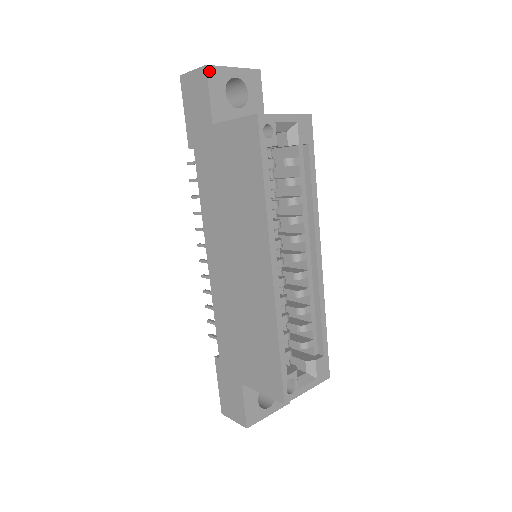
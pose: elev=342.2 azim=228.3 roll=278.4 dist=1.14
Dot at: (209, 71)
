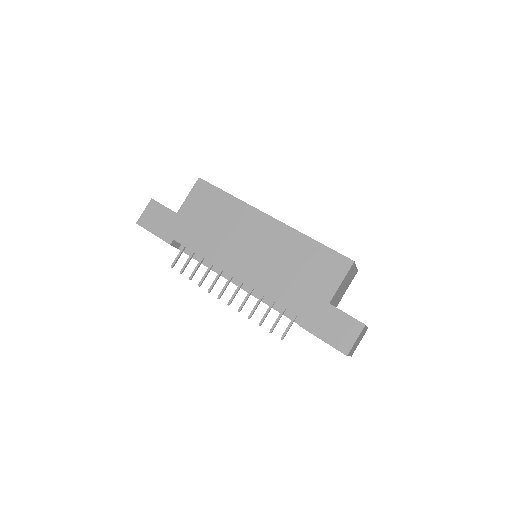
Dot at: (155, 201)
